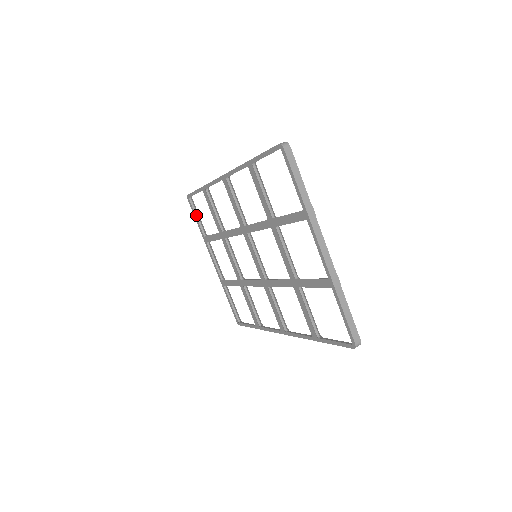
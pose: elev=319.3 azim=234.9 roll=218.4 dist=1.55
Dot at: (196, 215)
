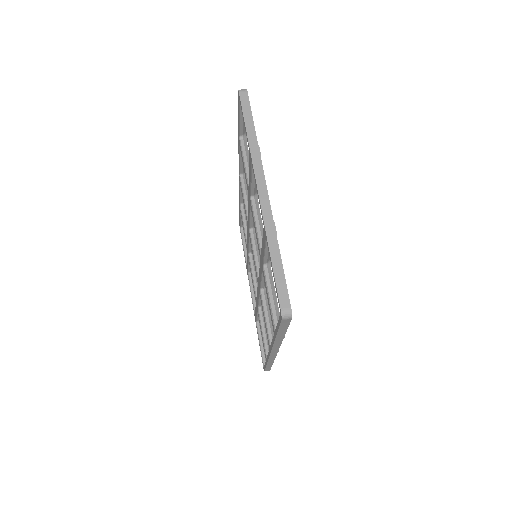
Dot at: (244, 245)
